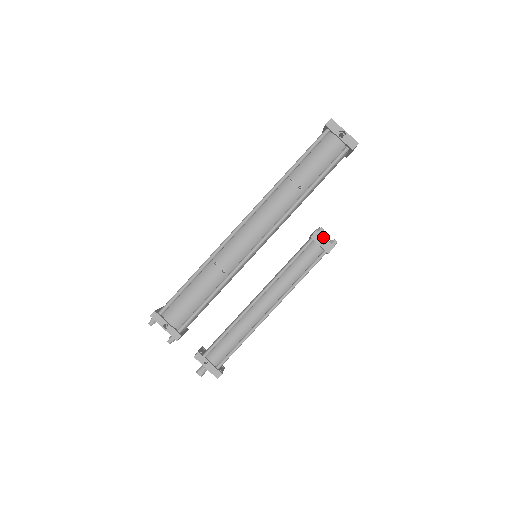
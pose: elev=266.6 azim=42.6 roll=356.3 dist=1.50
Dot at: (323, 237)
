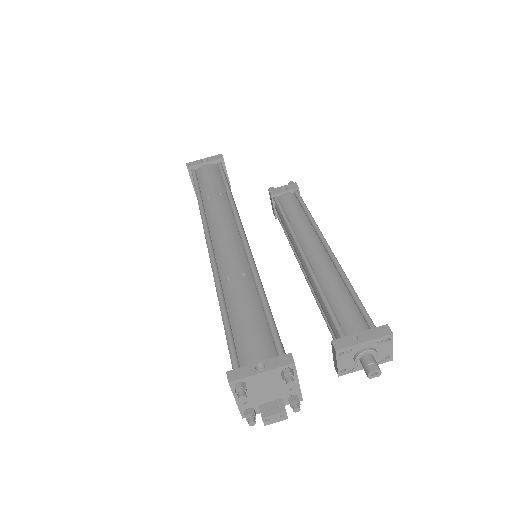
Dot at: (279, 187)
